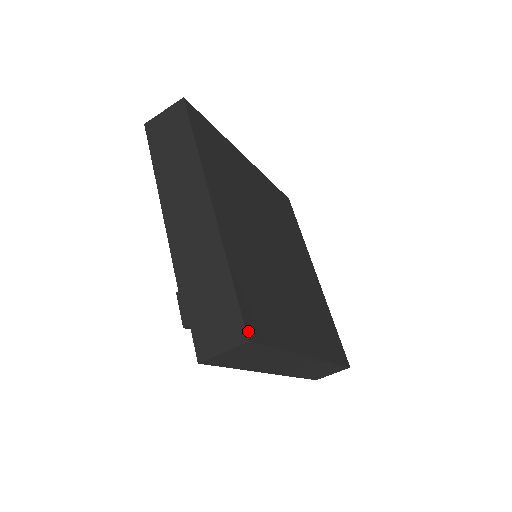
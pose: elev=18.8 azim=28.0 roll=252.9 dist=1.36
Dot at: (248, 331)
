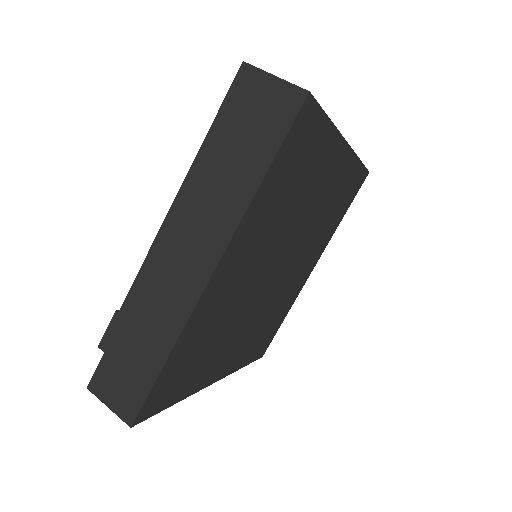
Dot at: (139, 416)
